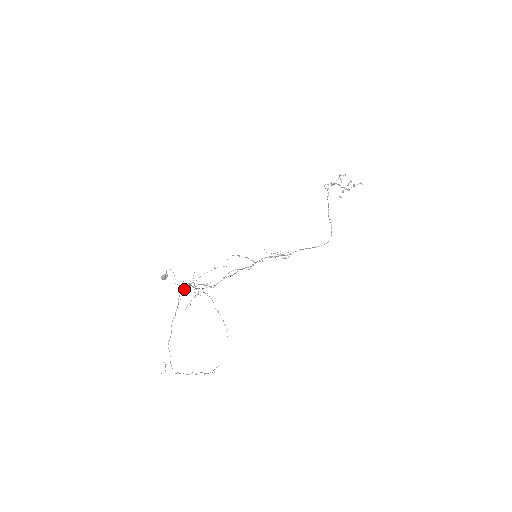
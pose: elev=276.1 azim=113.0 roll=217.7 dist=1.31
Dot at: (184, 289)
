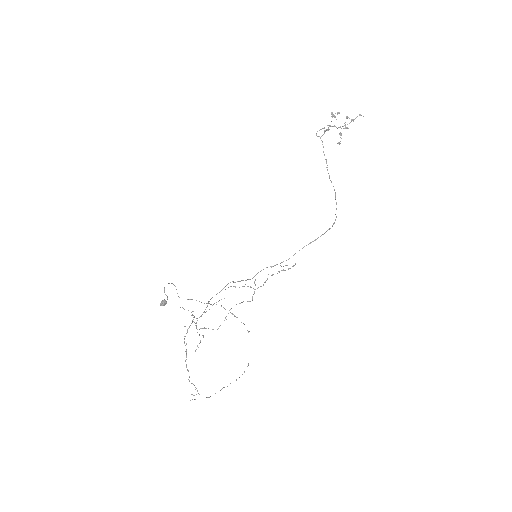
Dot at: (187, 331)
